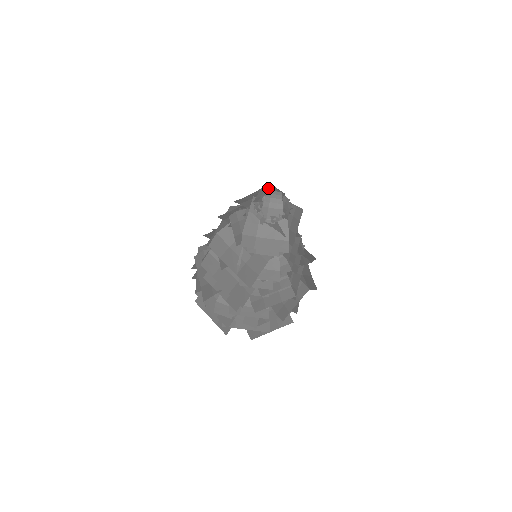
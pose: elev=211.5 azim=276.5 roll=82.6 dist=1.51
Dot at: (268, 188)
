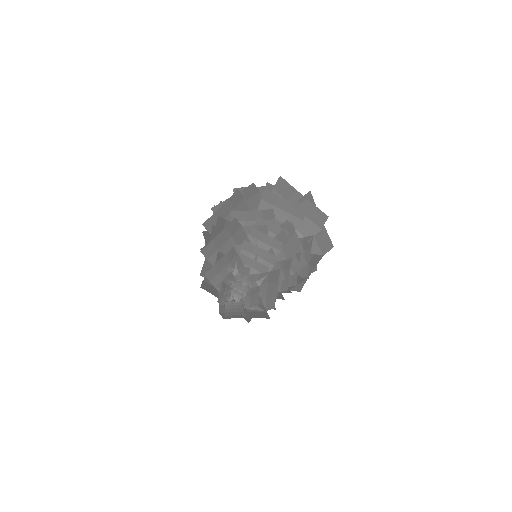
Dot at: (228, 287)
